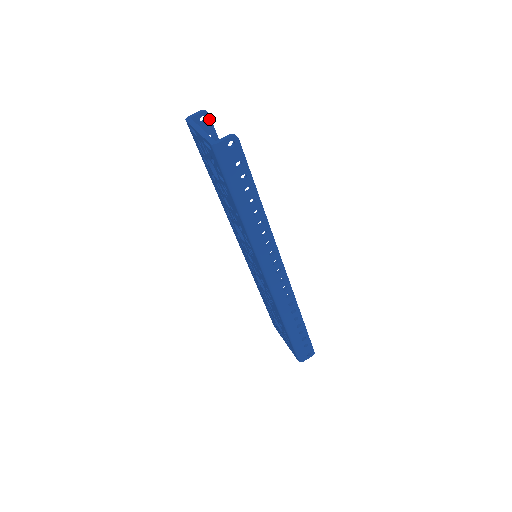
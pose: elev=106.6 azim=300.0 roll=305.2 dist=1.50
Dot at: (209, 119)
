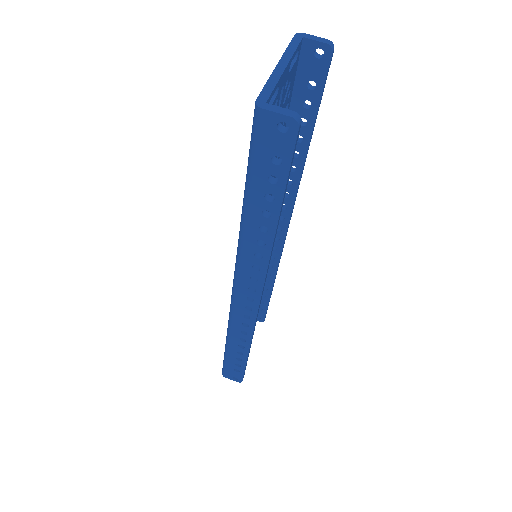
Dot at: (328, 60)
